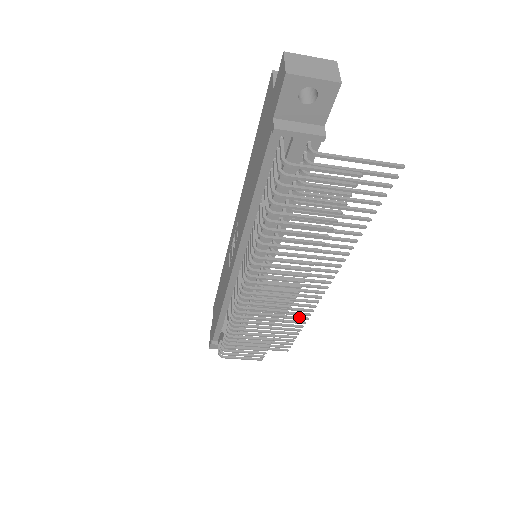
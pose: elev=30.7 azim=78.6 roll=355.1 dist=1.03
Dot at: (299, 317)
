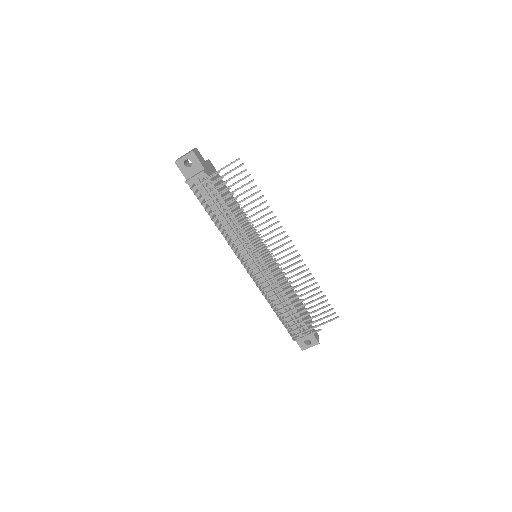
Dot at: (308, 280)
